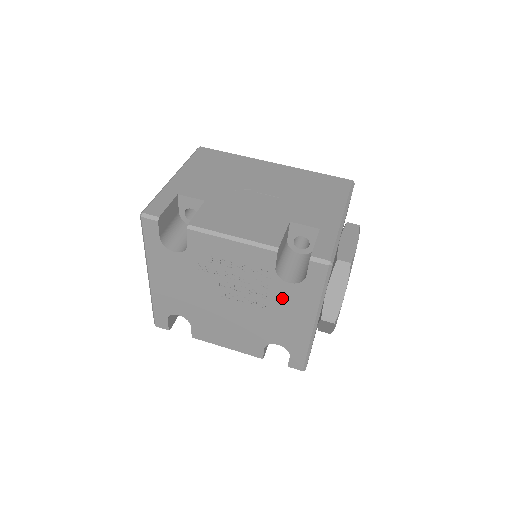
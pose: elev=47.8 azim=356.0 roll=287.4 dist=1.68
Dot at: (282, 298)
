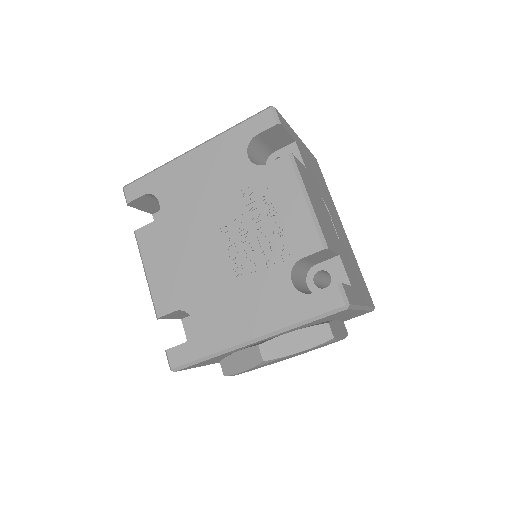
Dot at: (265, 287)
